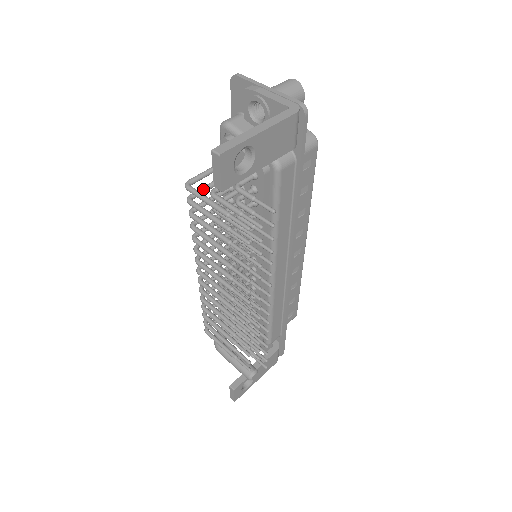
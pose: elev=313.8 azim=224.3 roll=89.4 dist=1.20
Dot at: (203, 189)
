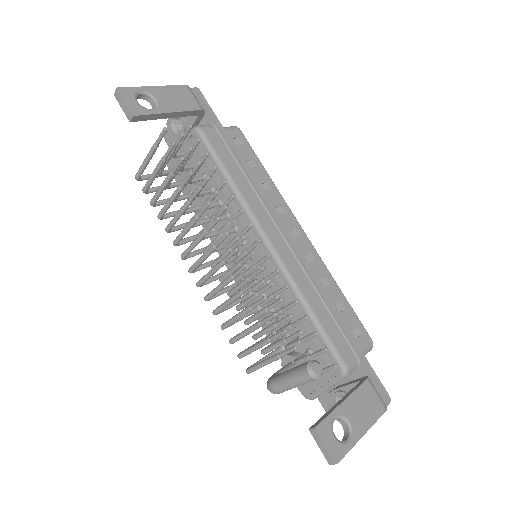
Dot at: (158, 186)
